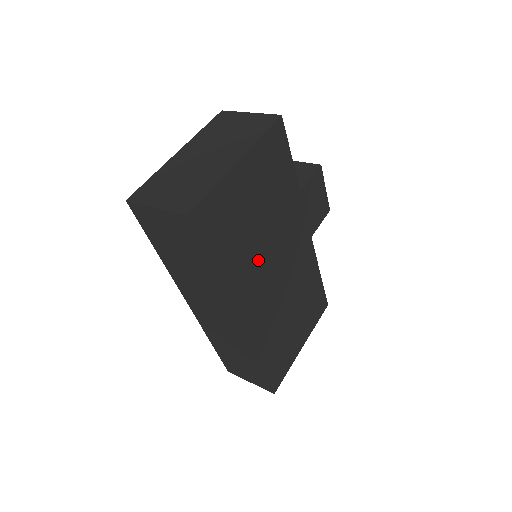
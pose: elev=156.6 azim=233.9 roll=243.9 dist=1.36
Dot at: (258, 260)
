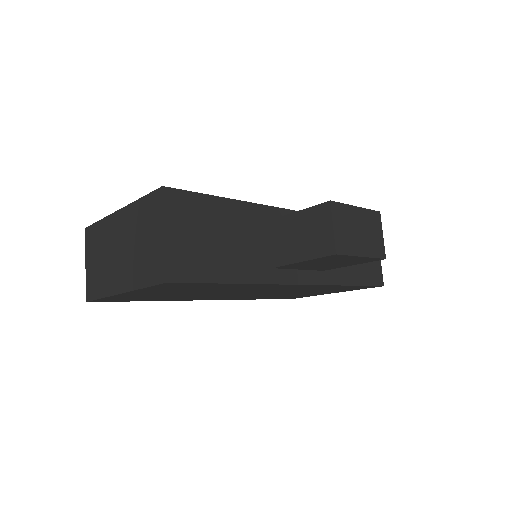
Dot at: (208, 295)
